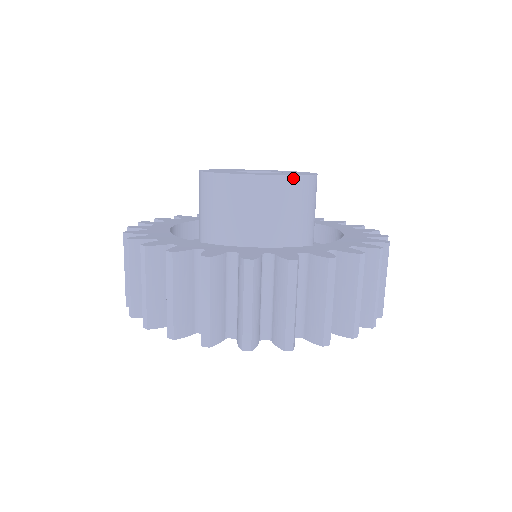
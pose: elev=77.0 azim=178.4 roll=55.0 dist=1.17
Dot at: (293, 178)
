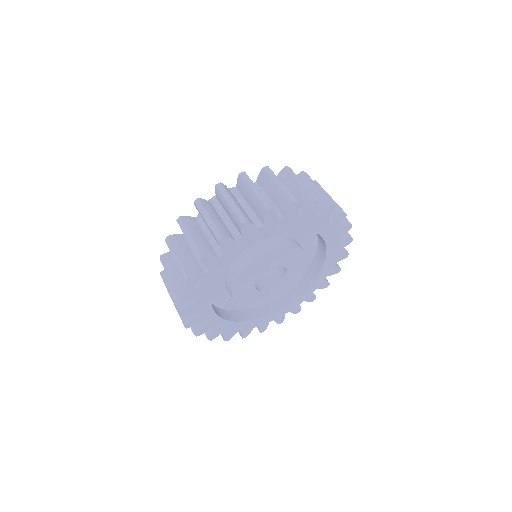
Dot at: occluded
